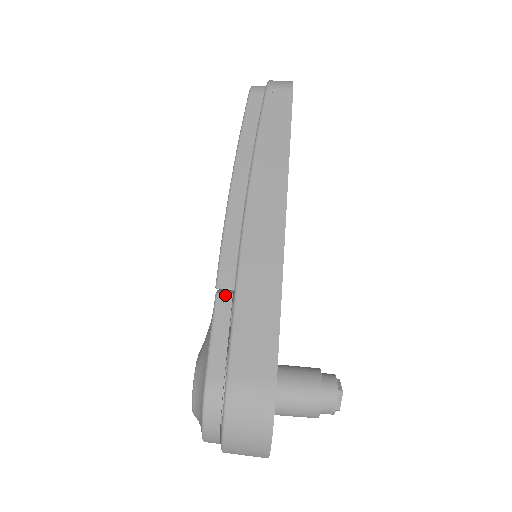
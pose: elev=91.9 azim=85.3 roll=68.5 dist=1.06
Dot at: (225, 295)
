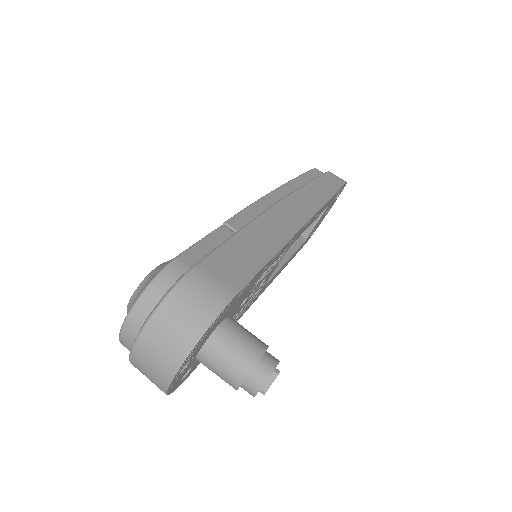
Dot at: (229, 230)
